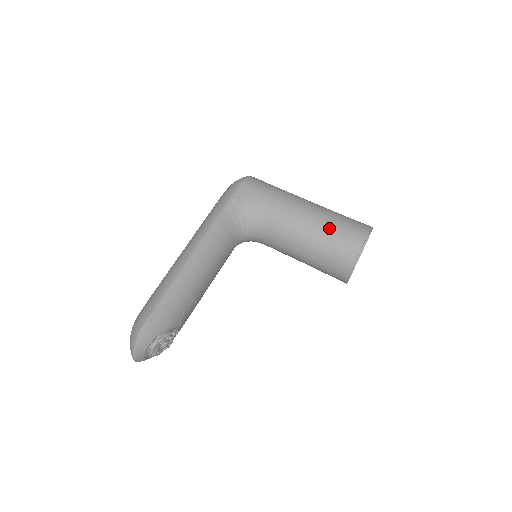
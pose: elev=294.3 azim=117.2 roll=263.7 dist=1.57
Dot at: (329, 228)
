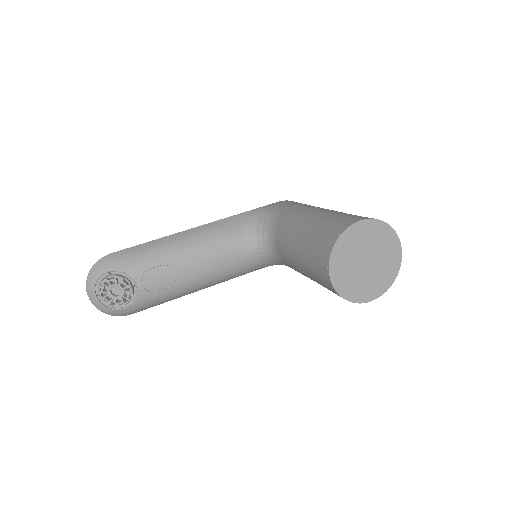
Dot at: (326, 217)
